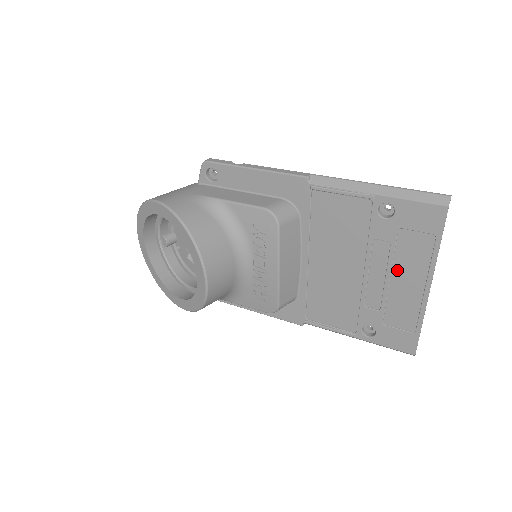
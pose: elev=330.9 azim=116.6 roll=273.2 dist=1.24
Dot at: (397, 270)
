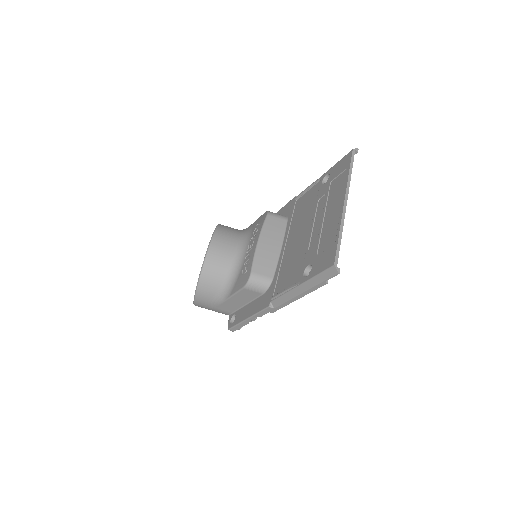
Dot at: (328, 207)
